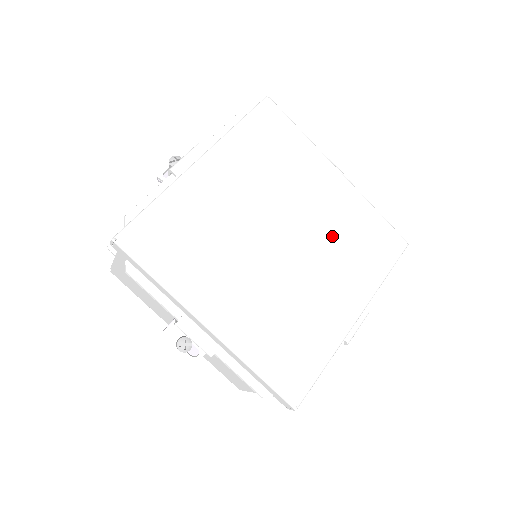
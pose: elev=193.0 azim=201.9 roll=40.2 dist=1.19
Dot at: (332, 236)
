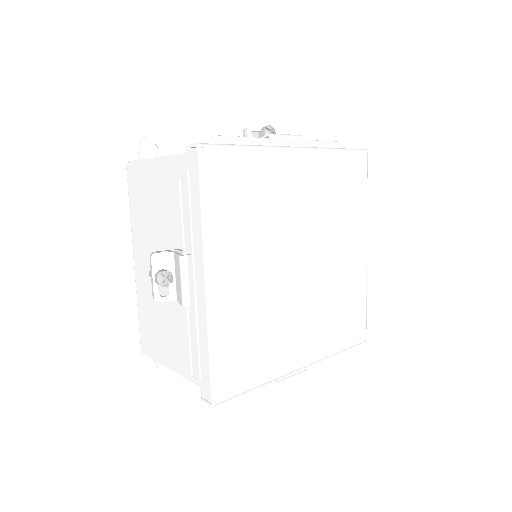
Dot at: (331, 290)
